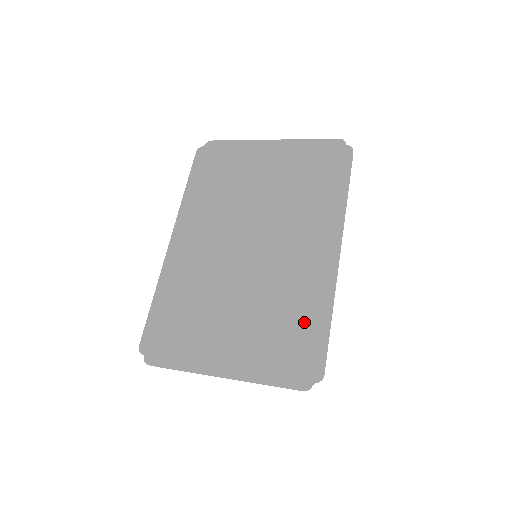
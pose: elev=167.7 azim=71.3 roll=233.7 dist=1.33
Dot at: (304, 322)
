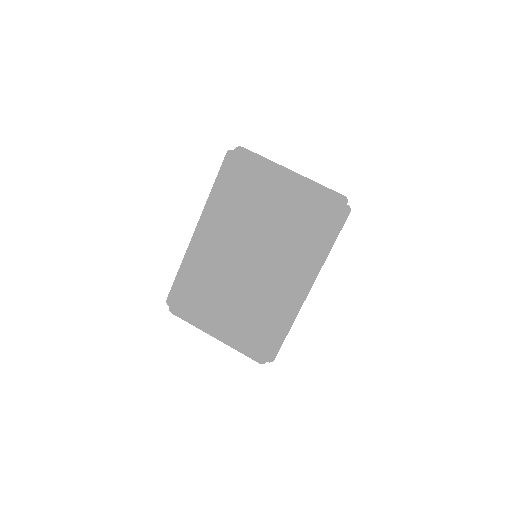
Dot at: (272, 327)
